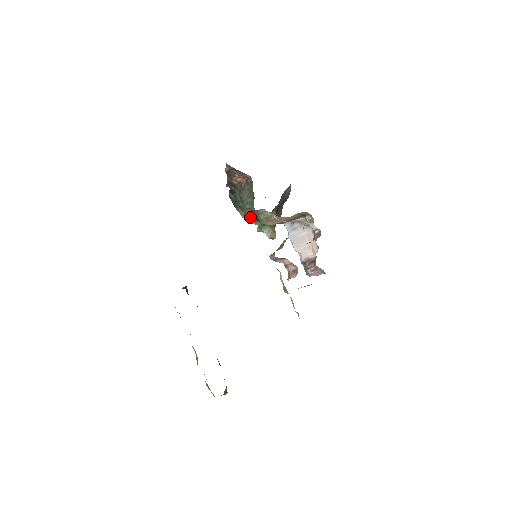
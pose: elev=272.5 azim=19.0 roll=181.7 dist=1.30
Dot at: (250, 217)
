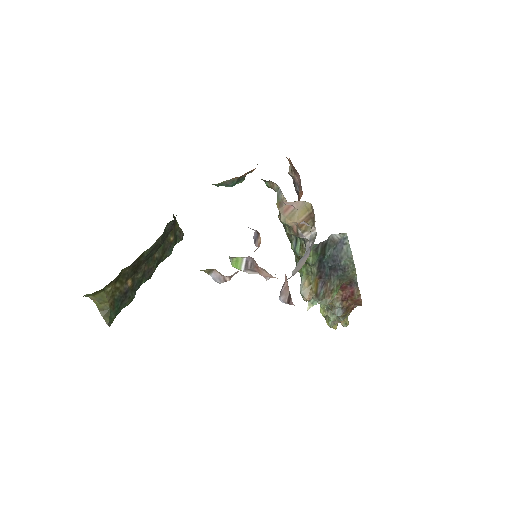
Dot at: occluded
